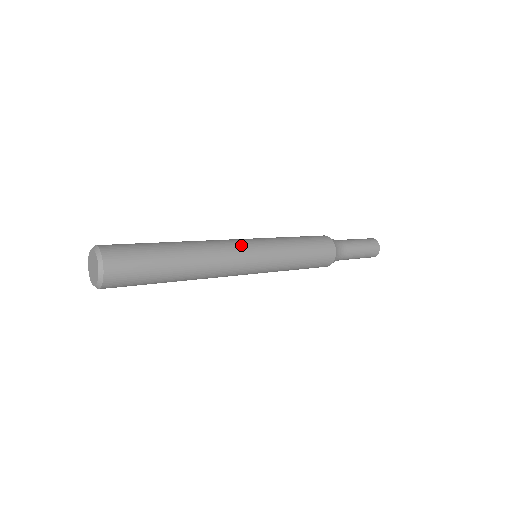
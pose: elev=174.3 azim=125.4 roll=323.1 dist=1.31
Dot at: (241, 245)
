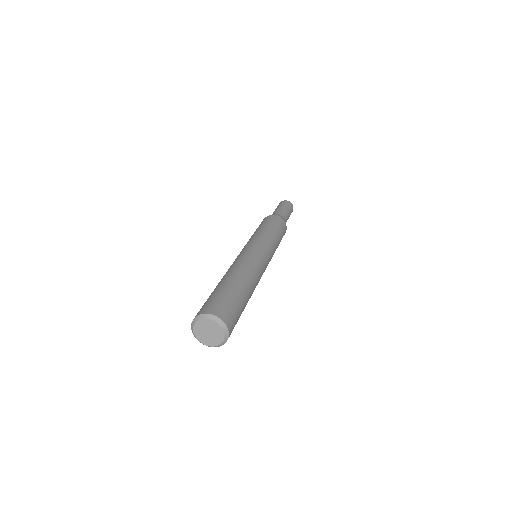
Dot at: (255, 253)
